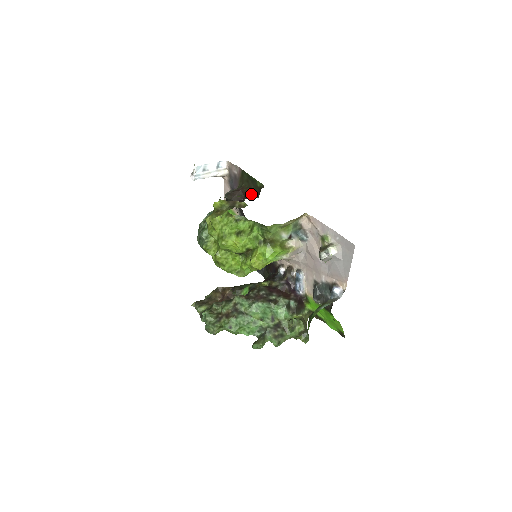
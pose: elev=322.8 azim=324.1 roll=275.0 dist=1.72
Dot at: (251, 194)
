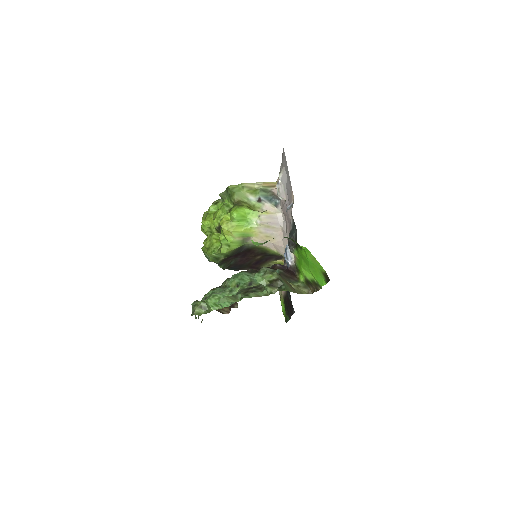
Dot at: occluded
